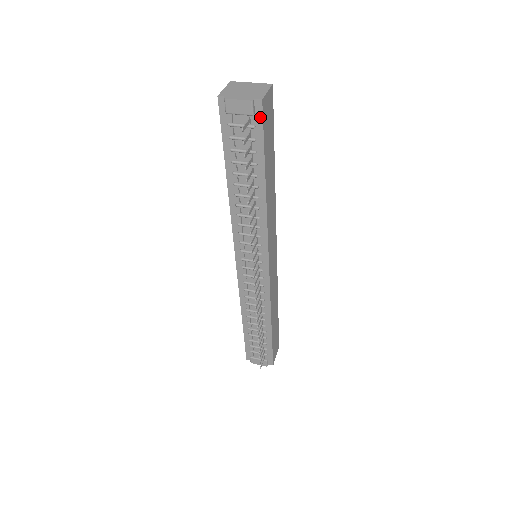
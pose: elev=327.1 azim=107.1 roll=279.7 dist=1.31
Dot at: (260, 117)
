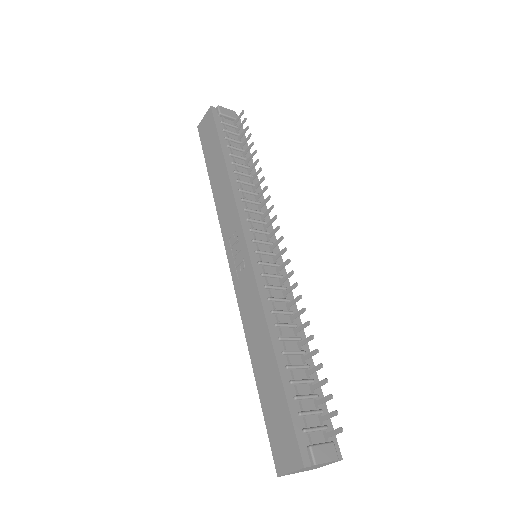
Dot at: occluded
